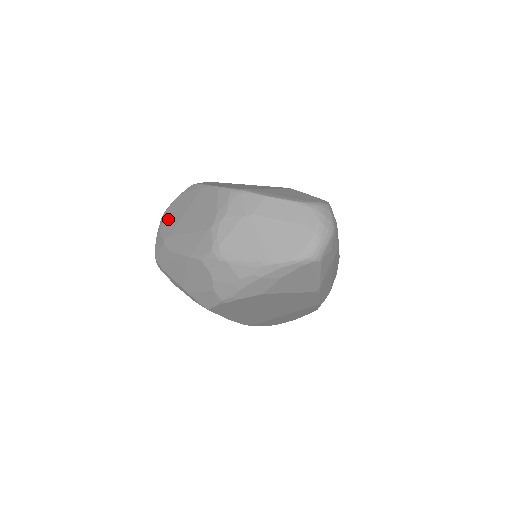
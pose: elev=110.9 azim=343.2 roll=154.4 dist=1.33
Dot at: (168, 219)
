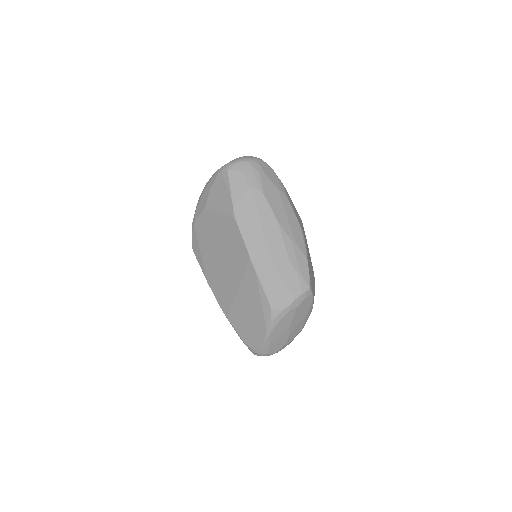
Dot at: occluded
